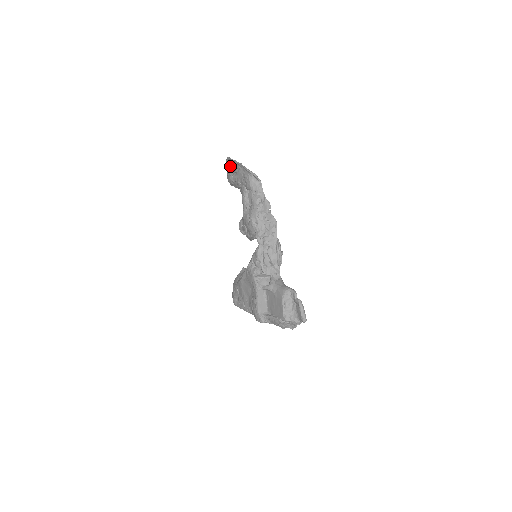
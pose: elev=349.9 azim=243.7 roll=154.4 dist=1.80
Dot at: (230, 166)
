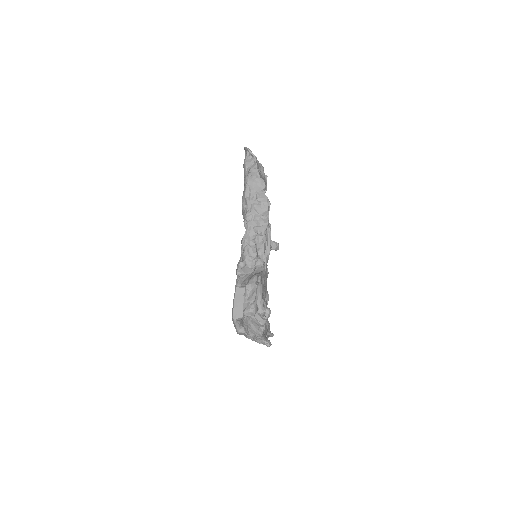
Dot at: occluded
